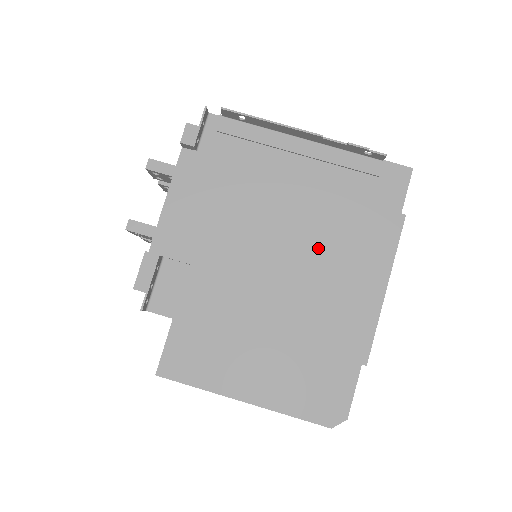
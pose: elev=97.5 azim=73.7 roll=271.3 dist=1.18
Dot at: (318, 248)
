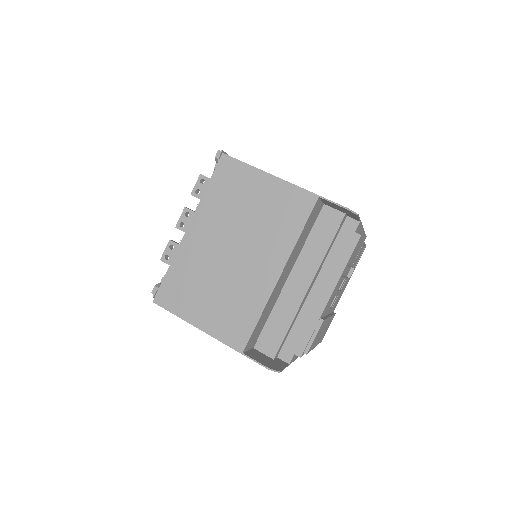
Dot at: occluded
